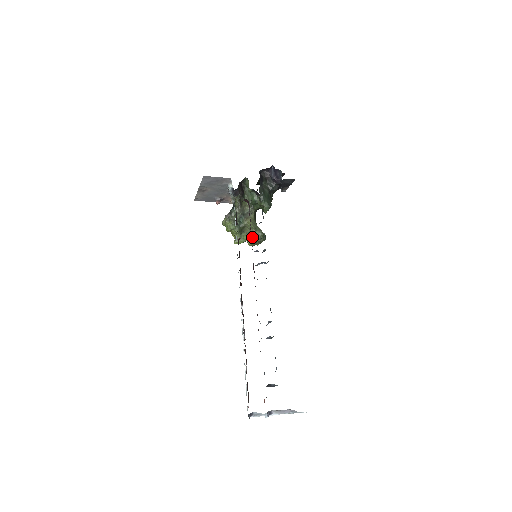
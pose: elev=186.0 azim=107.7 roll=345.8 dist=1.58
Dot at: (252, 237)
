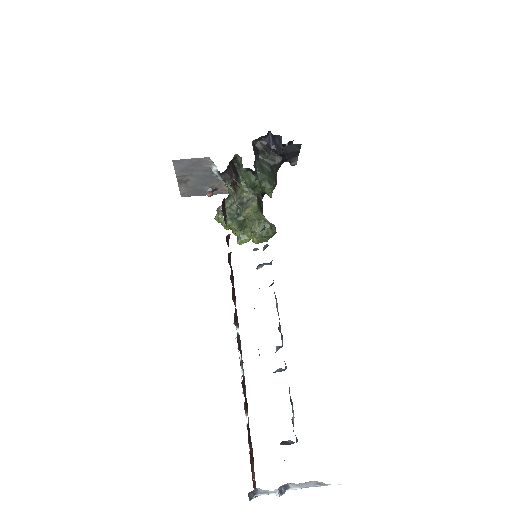
Dot at: (256, 232)
